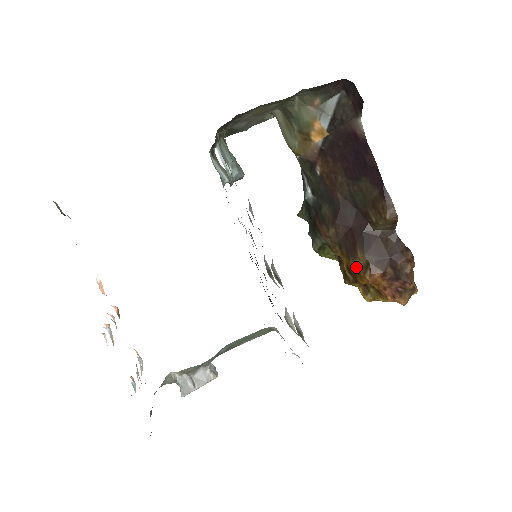
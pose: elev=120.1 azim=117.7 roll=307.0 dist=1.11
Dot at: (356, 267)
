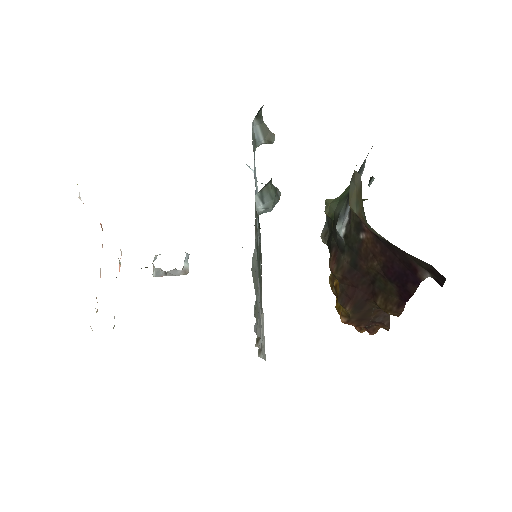
Dot at: occluded
